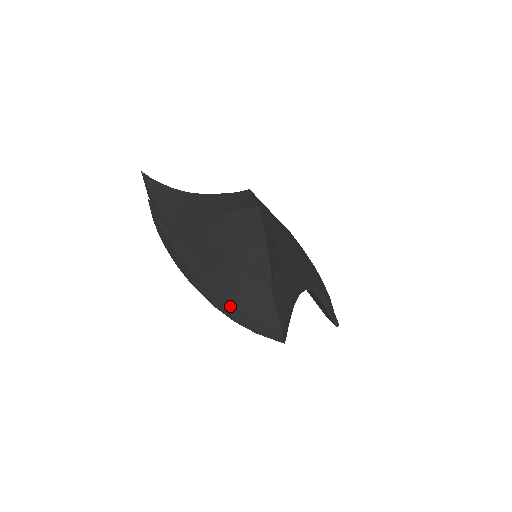
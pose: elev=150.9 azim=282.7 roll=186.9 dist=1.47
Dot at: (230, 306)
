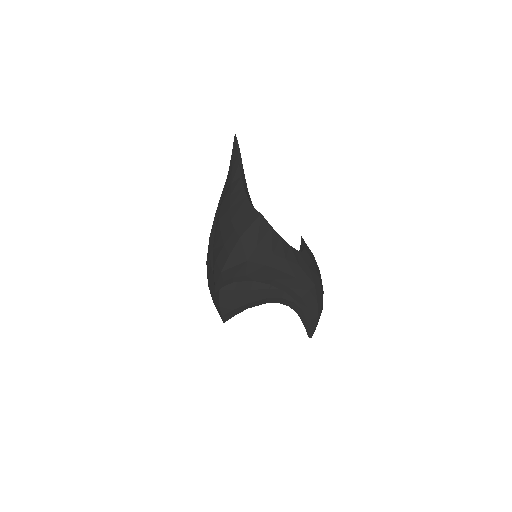
Dot at: (207, 276)
